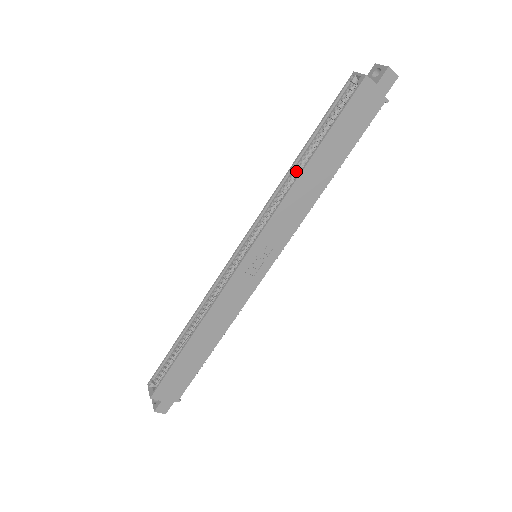
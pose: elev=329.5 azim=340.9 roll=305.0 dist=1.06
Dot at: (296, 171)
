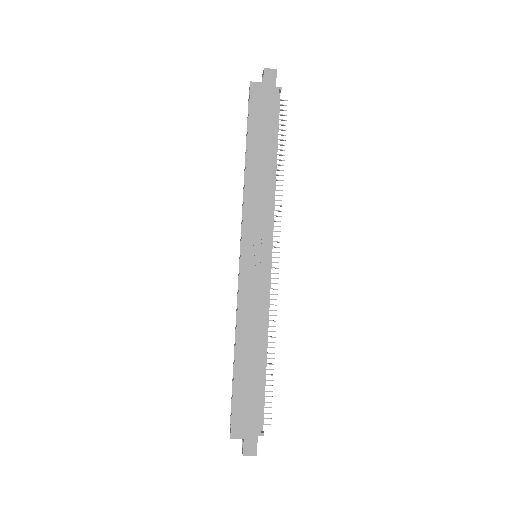
Dot at: occluded
